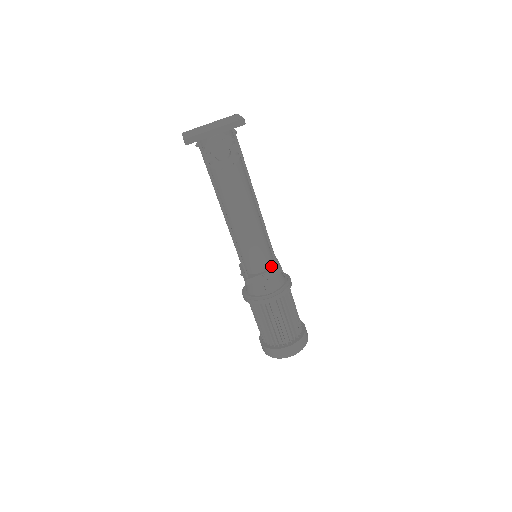
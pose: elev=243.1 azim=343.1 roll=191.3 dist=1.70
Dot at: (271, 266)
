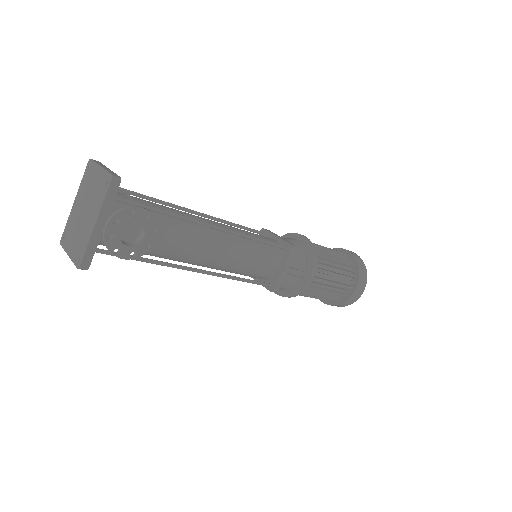
Dot at: (281, 253)
